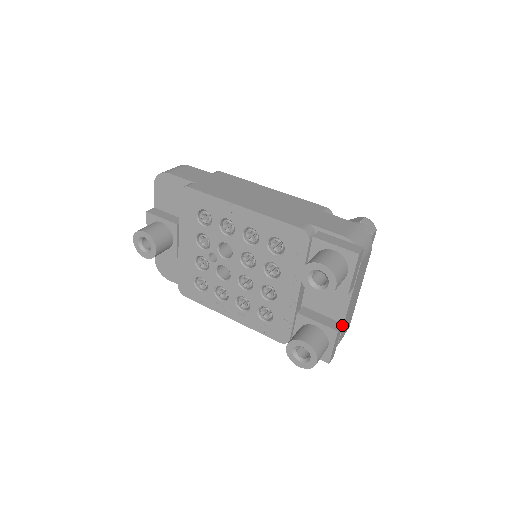
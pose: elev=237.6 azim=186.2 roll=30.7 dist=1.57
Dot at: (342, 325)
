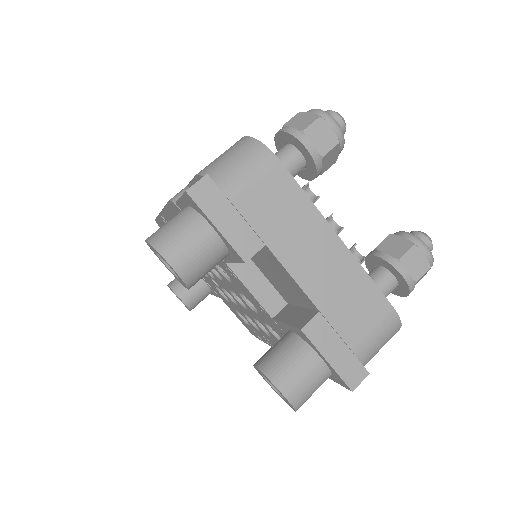
Dot at: (320, 314)
